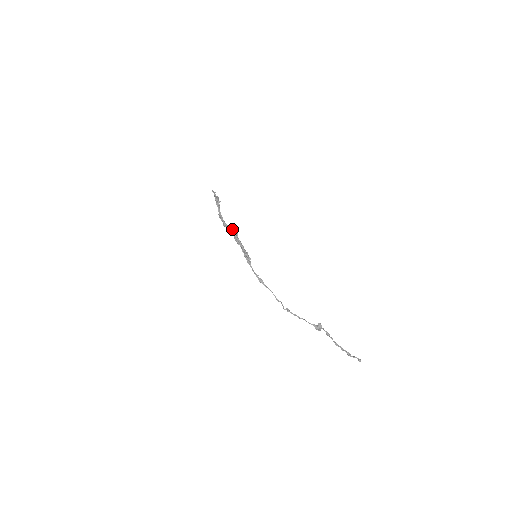
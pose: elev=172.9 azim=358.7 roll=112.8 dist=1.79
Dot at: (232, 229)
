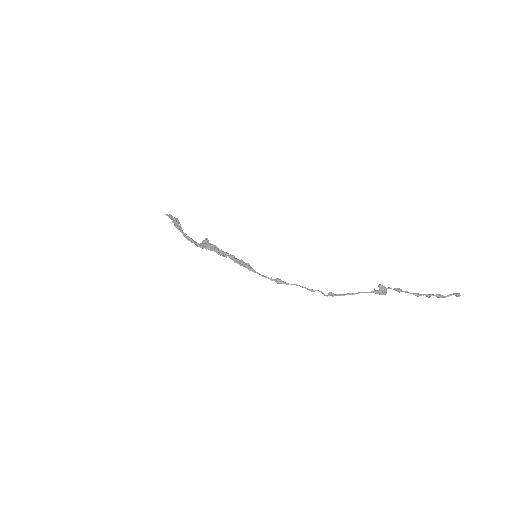
Dot at: (206, 245)
